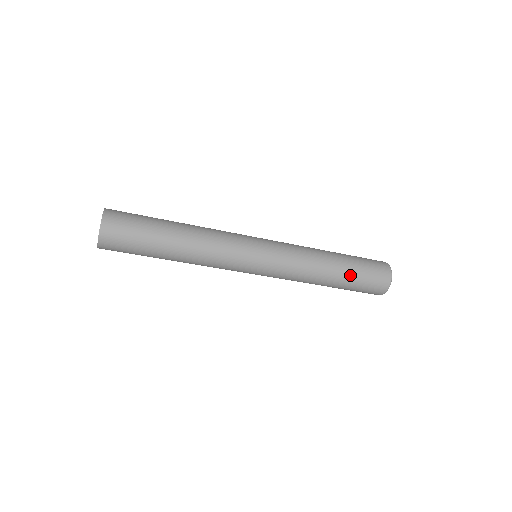
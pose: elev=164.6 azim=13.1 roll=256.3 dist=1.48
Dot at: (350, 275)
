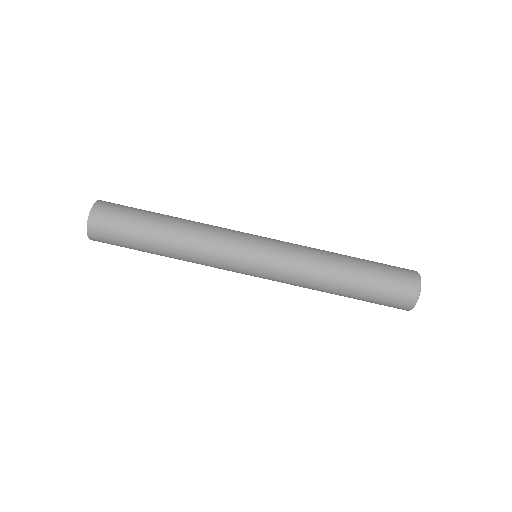
Dot at: (361, 293)
